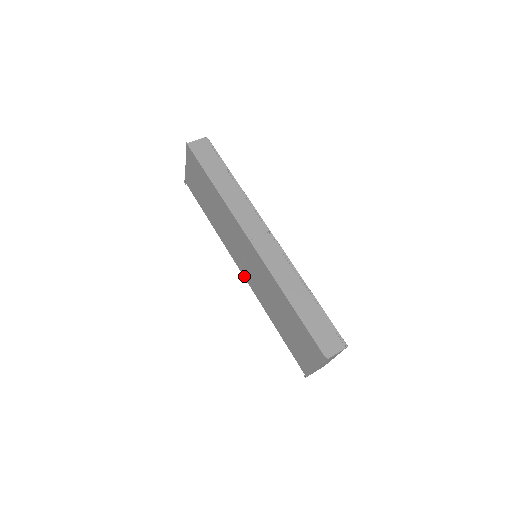
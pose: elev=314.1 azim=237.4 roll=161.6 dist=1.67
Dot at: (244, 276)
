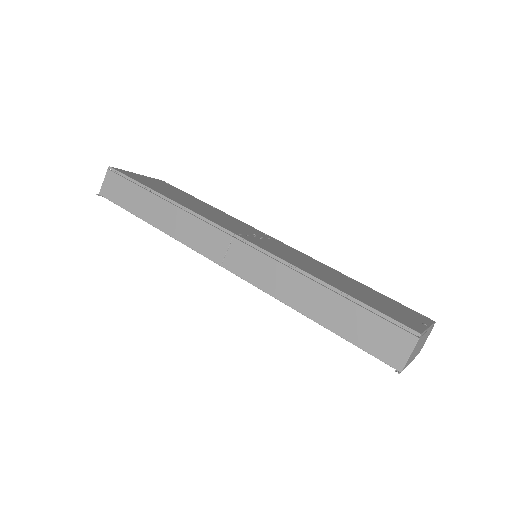
Dot at: occluded
